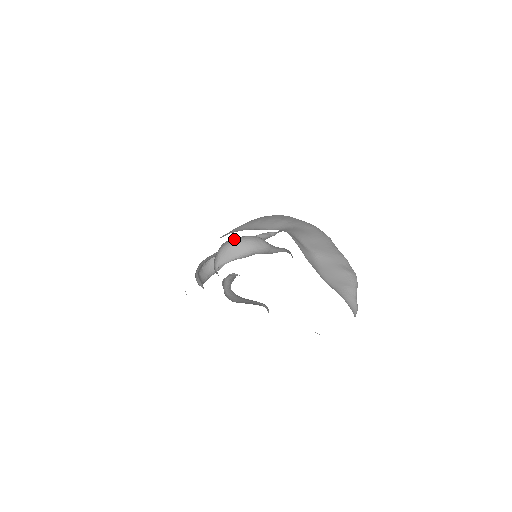
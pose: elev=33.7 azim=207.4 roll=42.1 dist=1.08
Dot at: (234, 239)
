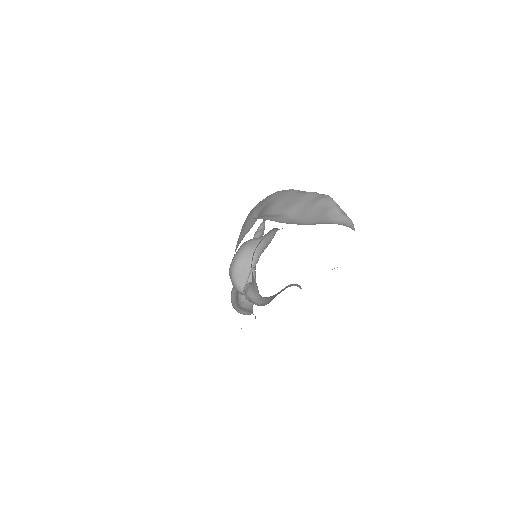
Dot at: (234, 260)
